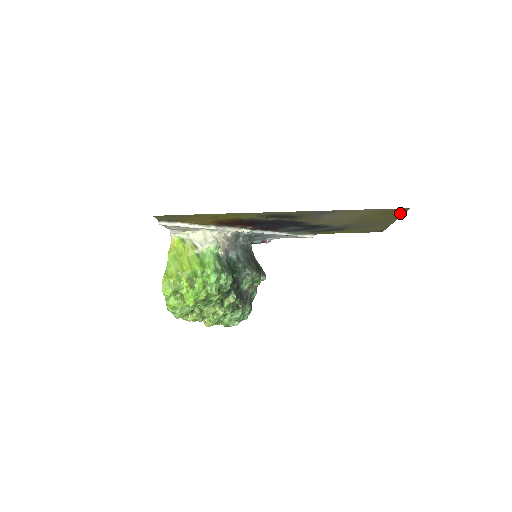
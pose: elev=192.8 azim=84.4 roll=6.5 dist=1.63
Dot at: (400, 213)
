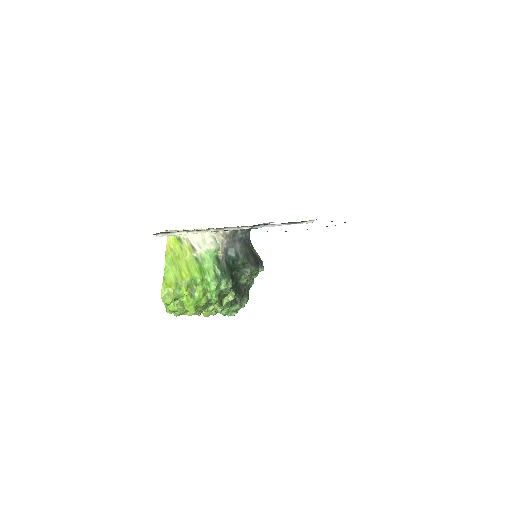
Dot at: occluded
